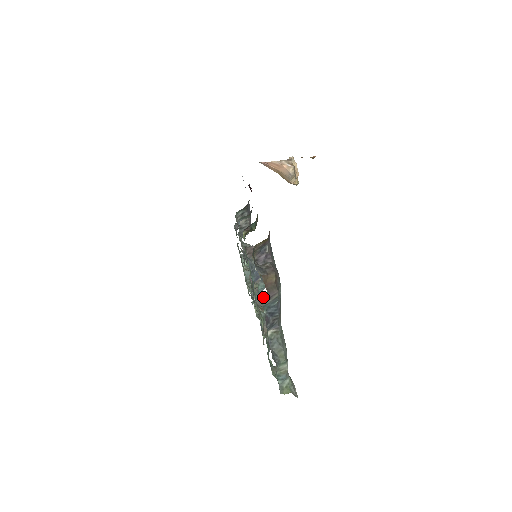
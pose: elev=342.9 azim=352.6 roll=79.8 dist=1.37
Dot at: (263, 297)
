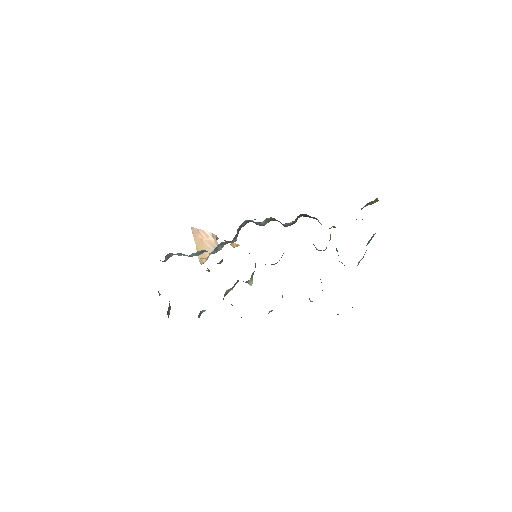
Dot at: occluded
